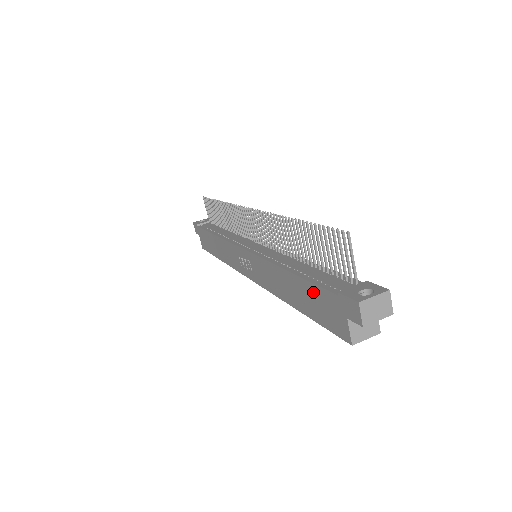
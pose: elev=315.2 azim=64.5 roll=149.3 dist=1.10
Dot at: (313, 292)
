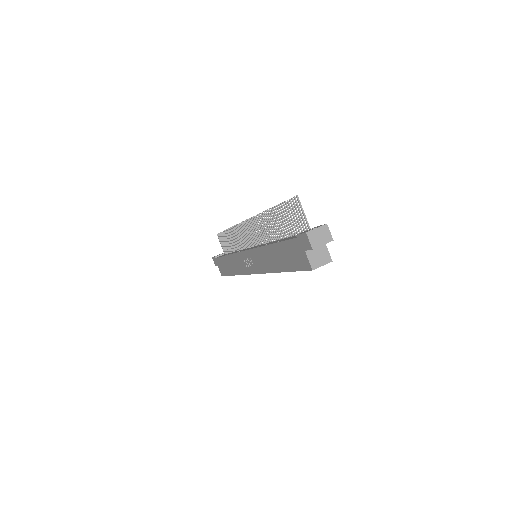
Dot at: (286, 248)
